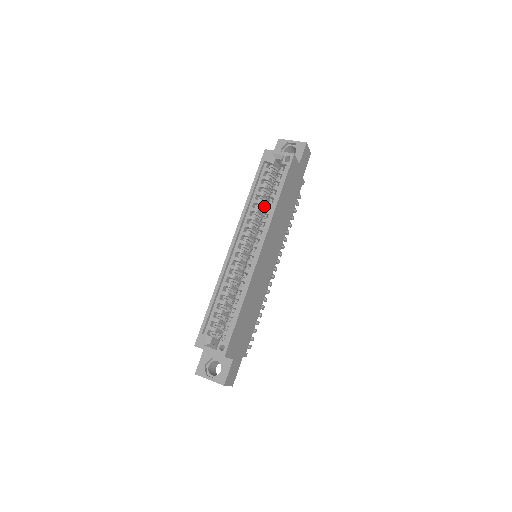
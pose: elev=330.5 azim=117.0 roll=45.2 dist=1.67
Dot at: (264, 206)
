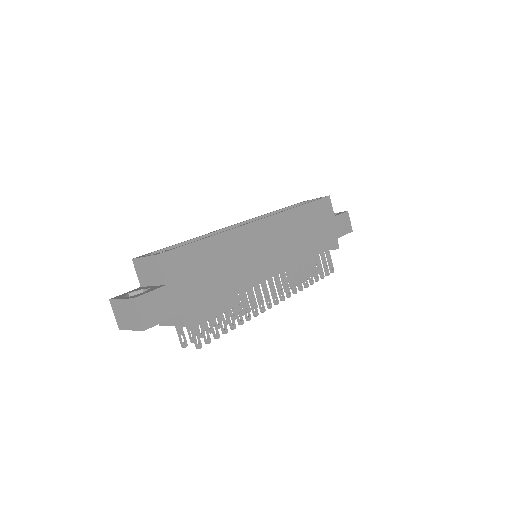
Dot at: occluded
